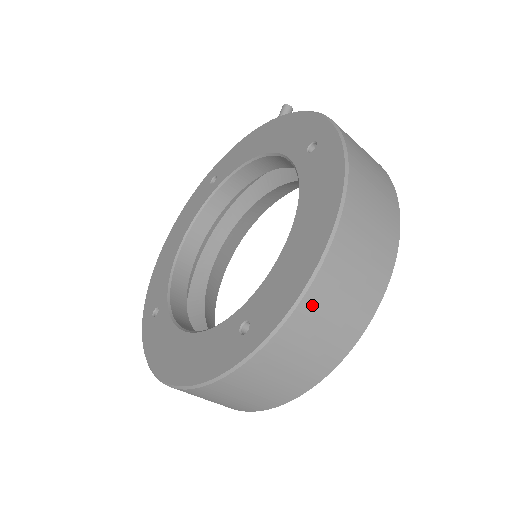
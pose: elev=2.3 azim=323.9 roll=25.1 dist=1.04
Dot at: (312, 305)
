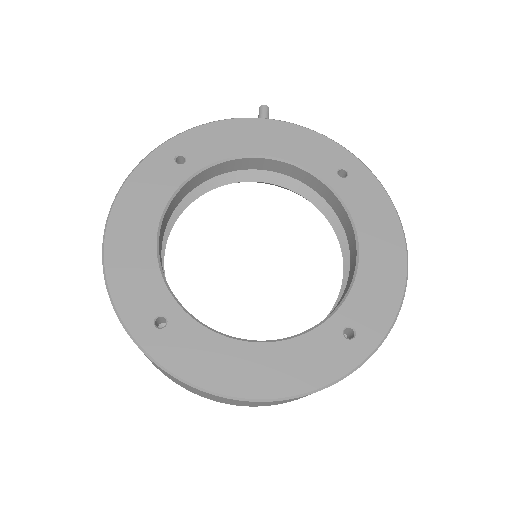
Dot at: occluded
